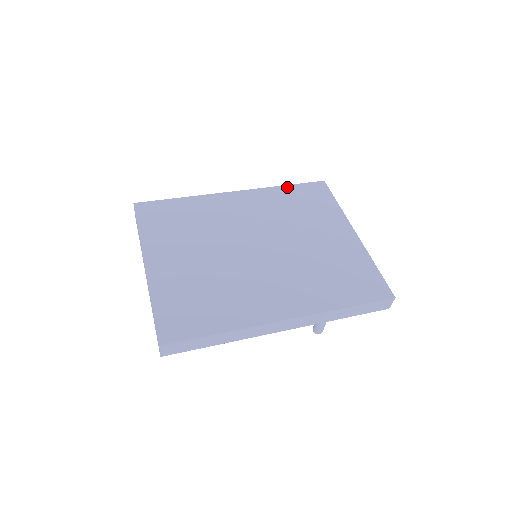
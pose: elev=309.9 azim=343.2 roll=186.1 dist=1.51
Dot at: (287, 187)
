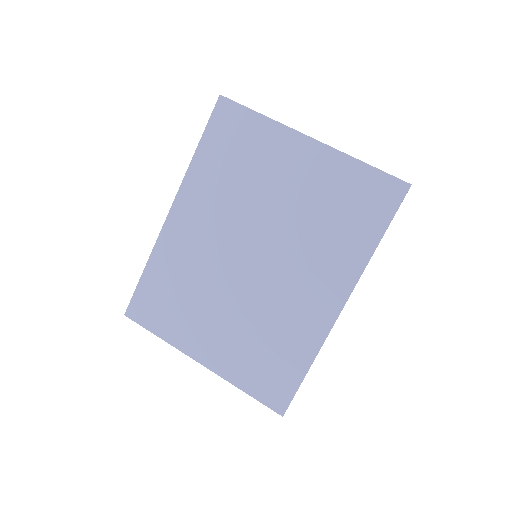
Dot at: (200, 150)
